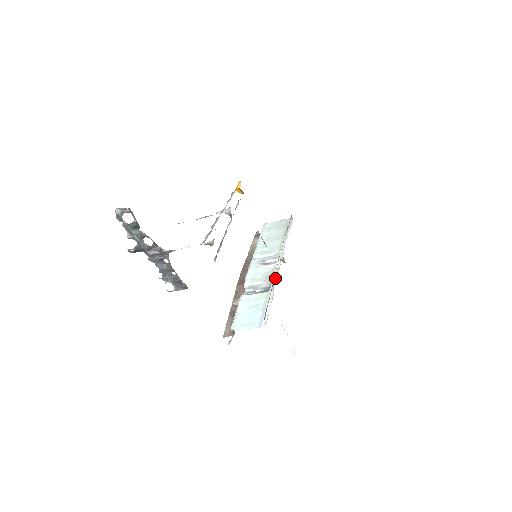
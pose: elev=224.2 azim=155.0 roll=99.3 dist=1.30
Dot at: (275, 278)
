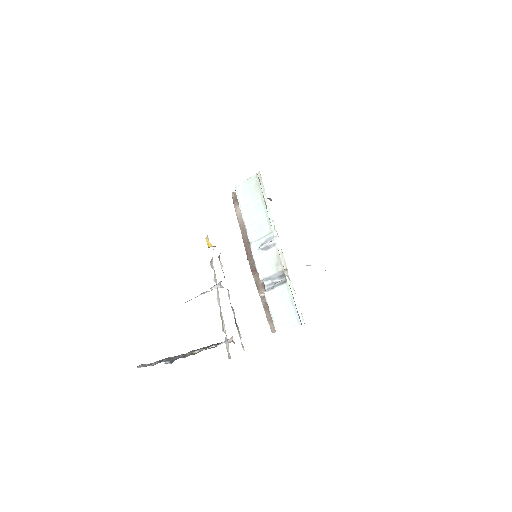
Dot at: (285, 266)
